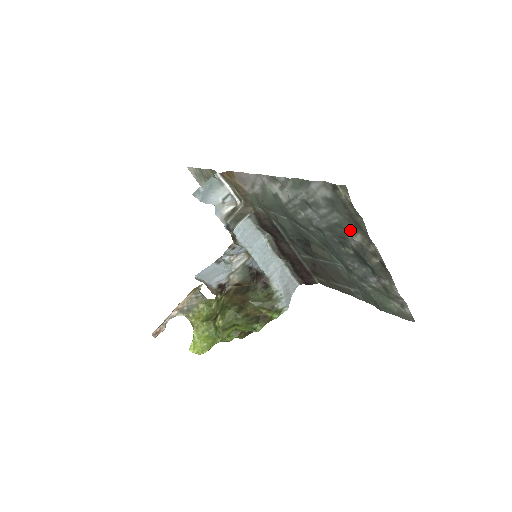
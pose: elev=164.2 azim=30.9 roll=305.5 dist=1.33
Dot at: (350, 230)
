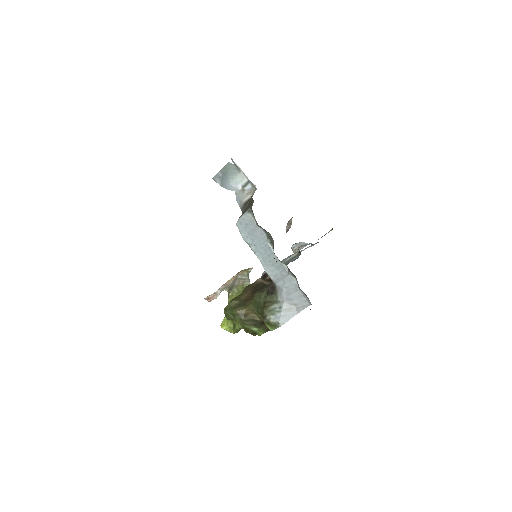
Dot at: occluded
